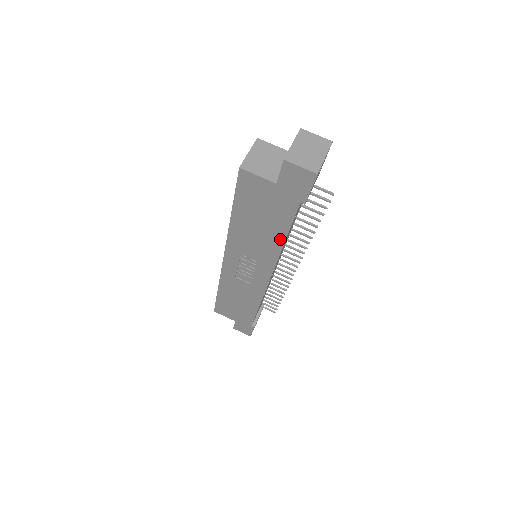
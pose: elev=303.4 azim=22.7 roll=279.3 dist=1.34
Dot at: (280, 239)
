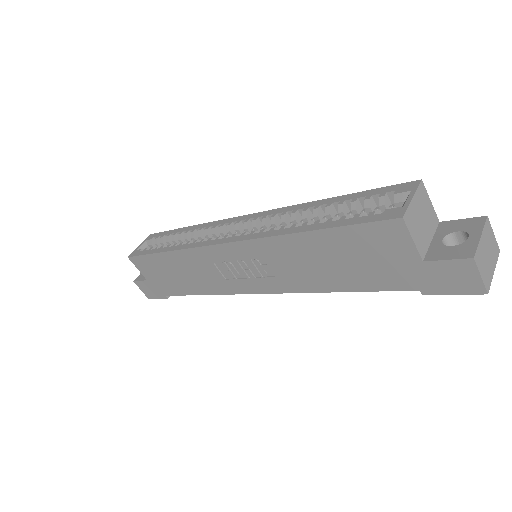
Dot at: (336, 287)
